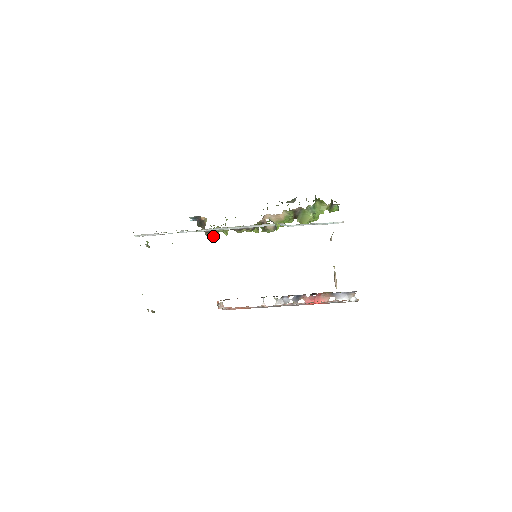
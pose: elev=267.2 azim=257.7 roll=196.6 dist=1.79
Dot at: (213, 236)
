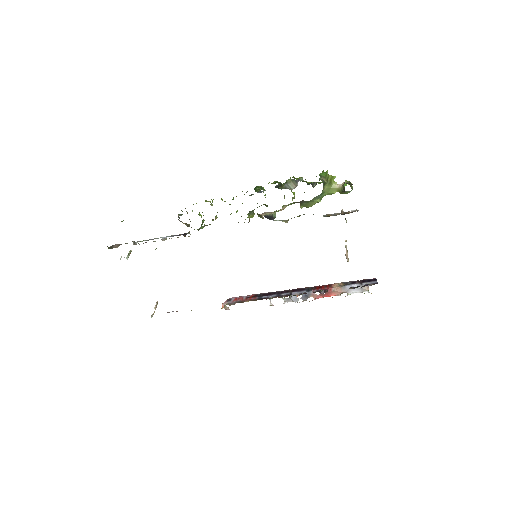
Dot at: occluded
